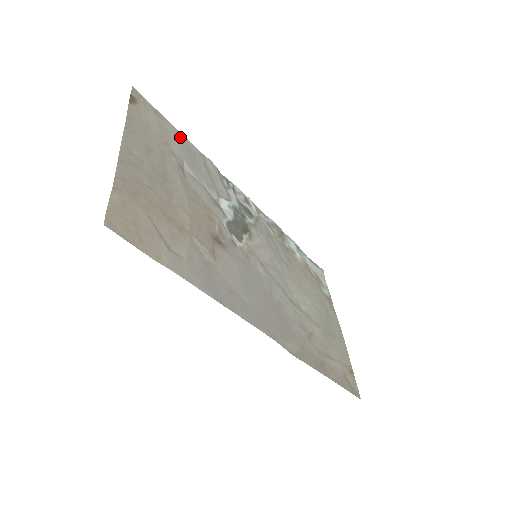
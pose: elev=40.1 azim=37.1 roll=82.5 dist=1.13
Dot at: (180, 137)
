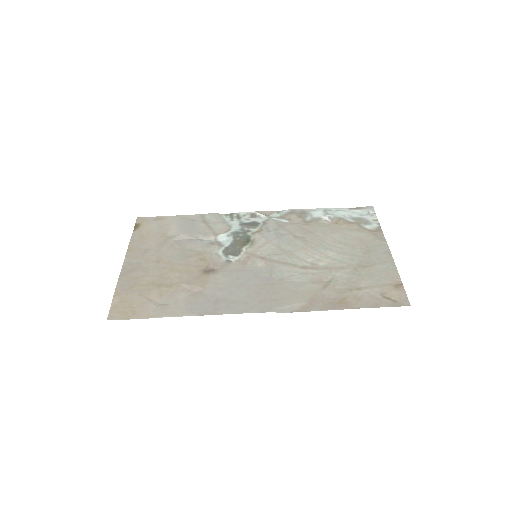
Dot at: (179, 219)
